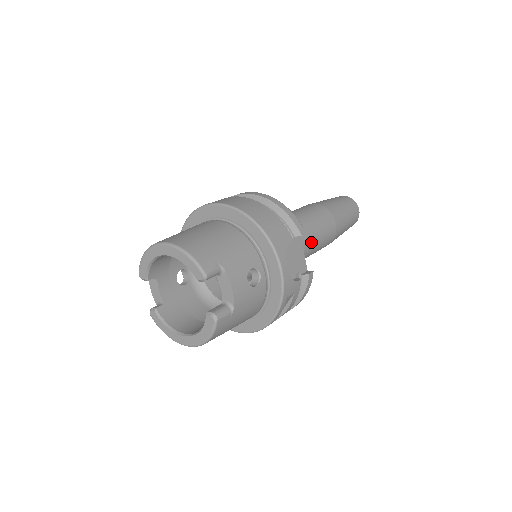
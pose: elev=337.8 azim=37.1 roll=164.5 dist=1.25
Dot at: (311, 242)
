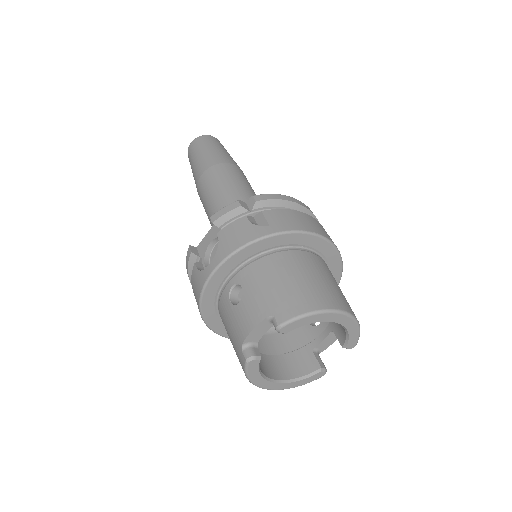
Dot at: occluded
